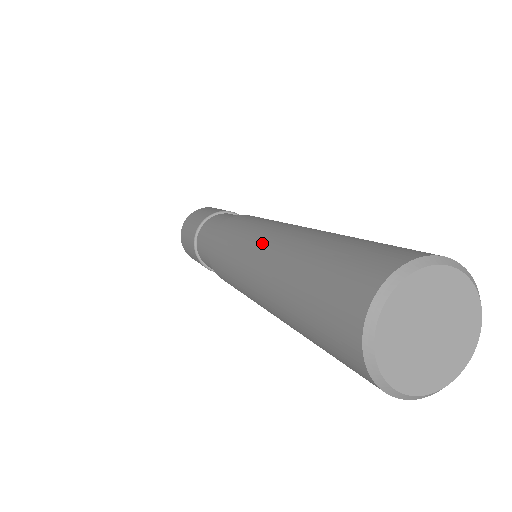
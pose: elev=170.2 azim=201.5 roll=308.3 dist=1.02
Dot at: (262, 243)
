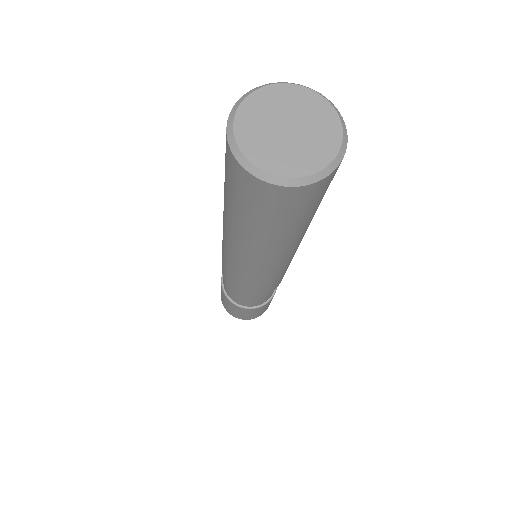
Dot at: occluded
